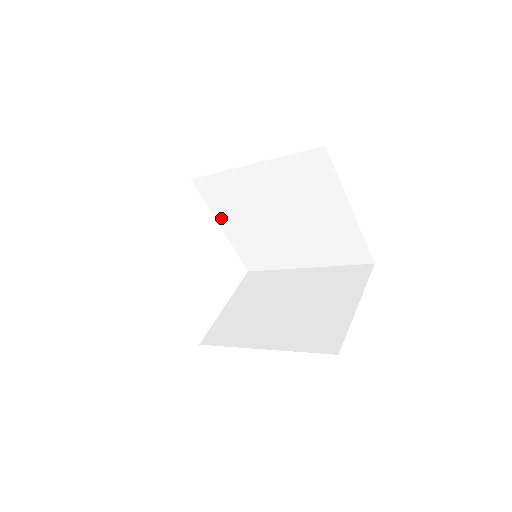
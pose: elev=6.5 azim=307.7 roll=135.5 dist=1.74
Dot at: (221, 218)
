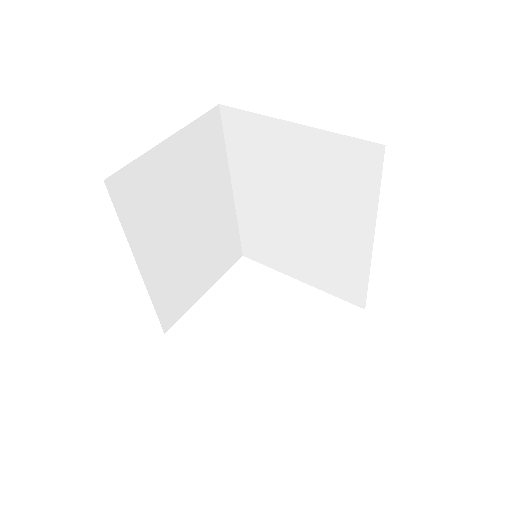
Dot at: (287, 269)
